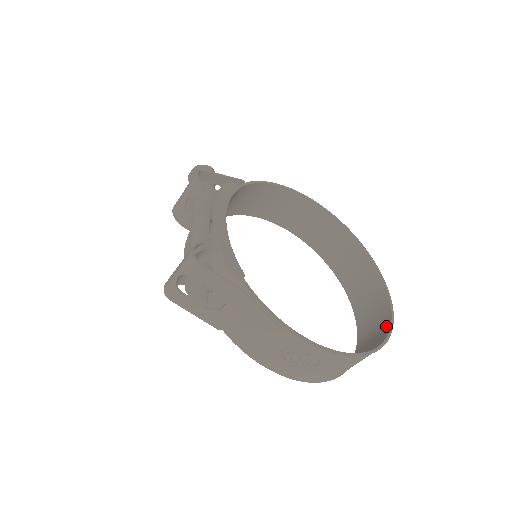
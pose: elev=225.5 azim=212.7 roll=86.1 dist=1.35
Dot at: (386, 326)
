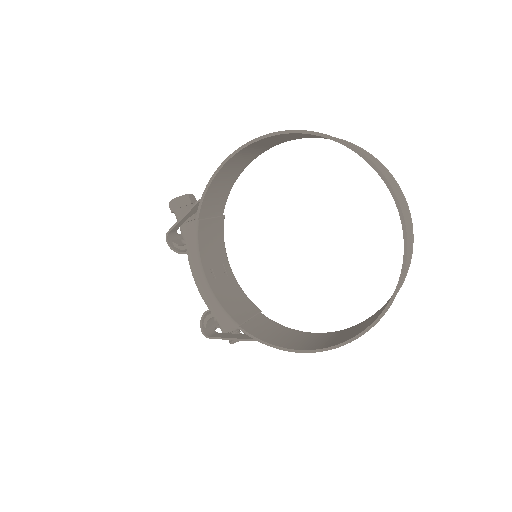
Dot at: occluded
